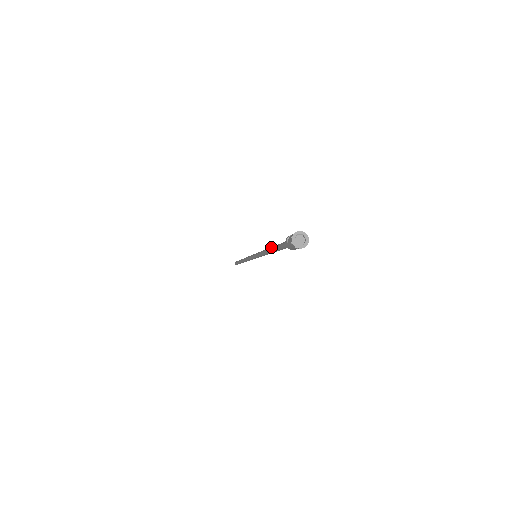
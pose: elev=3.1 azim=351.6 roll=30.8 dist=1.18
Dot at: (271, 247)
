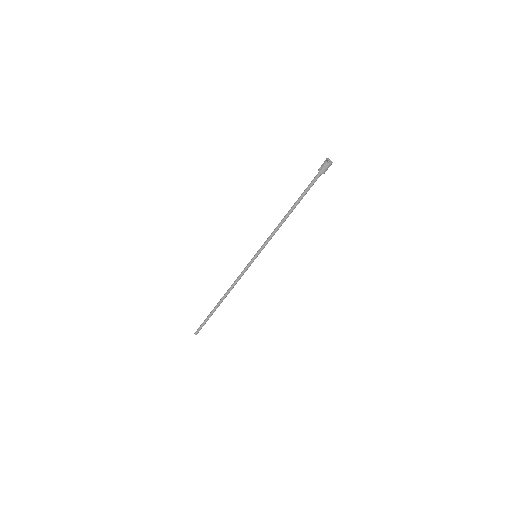
Dot at: (291, 208)
